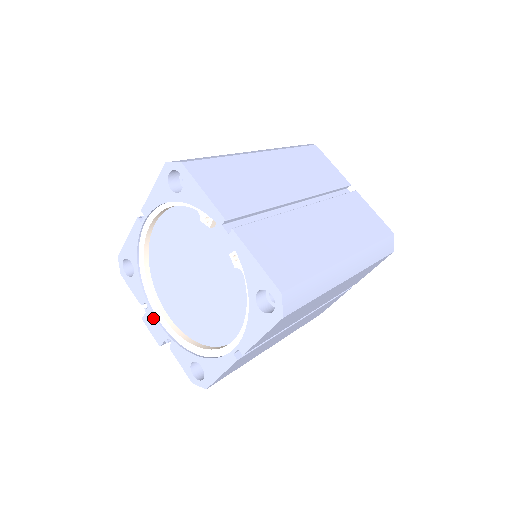
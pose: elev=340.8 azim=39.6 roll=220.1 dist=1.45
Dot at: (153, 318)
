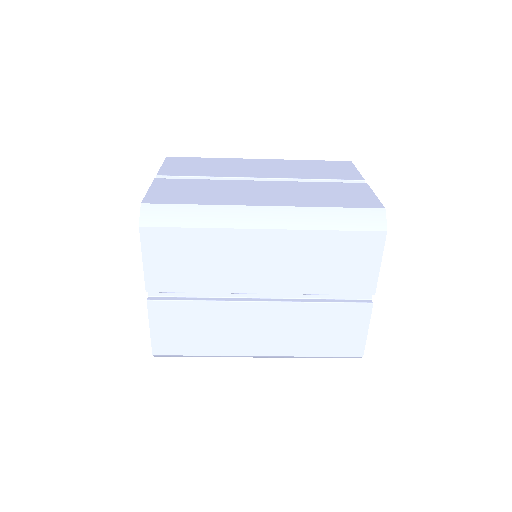
Dot at: occluded
